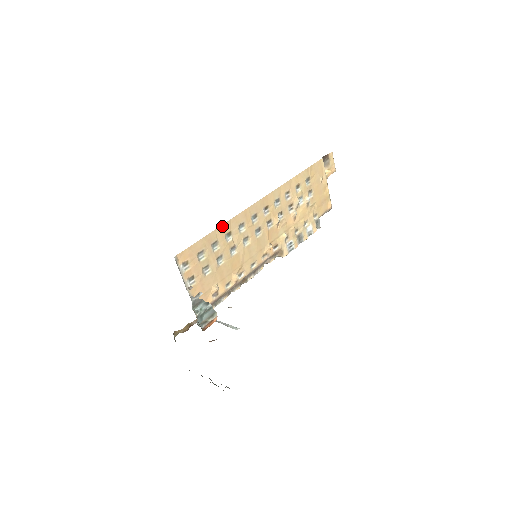
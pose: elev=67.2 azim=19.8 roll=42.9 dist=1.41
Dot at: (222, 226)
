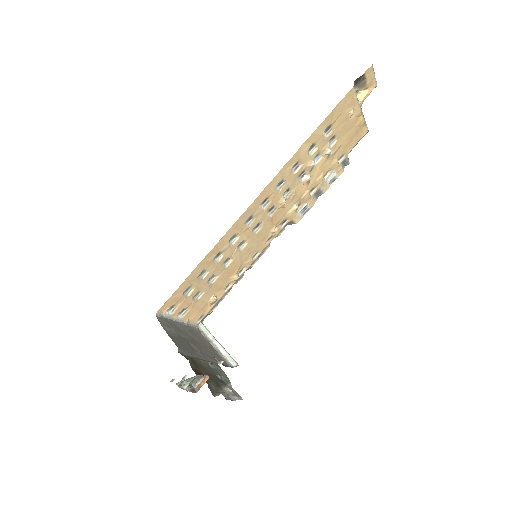
Dot at: (206, 256)
